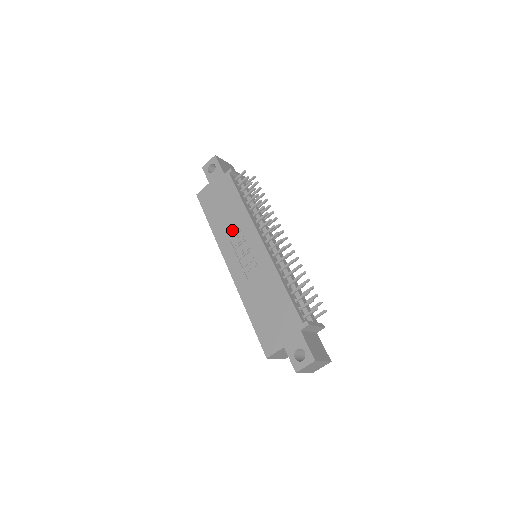
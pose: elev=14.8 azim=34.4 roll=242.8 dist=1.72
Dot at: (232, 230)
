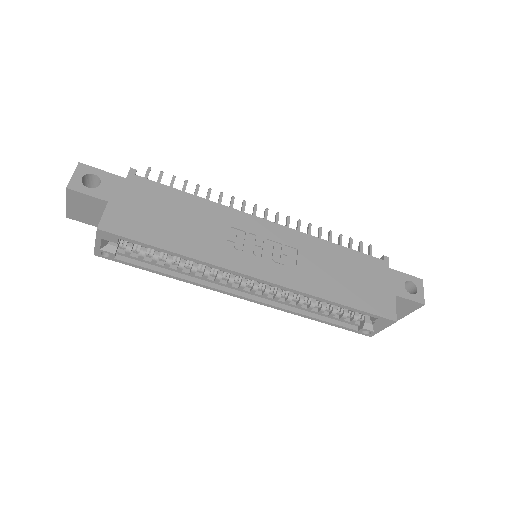
Dot at: (217, 234)
